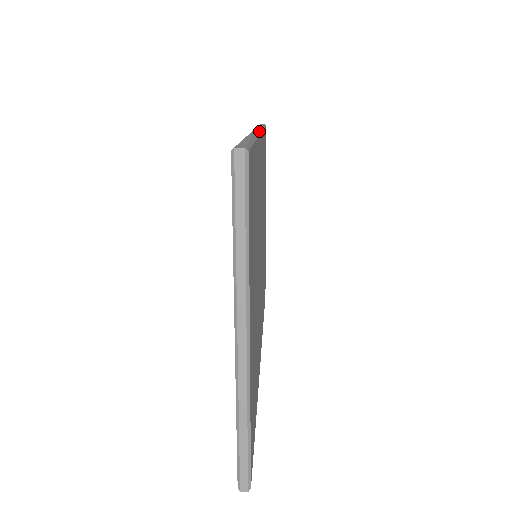
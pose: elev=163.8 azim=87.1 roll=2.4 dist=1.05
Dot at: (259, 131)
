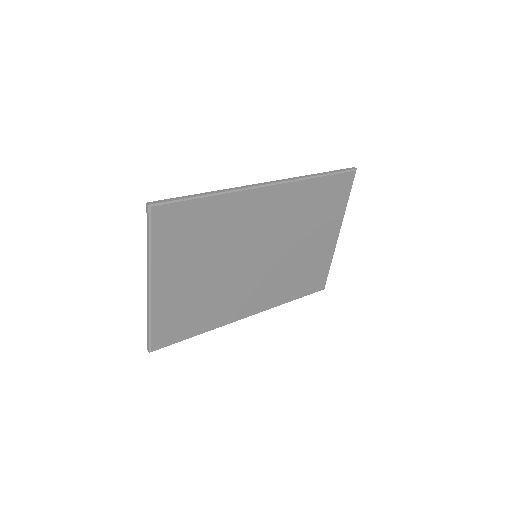
Dot at: (270, 184)
